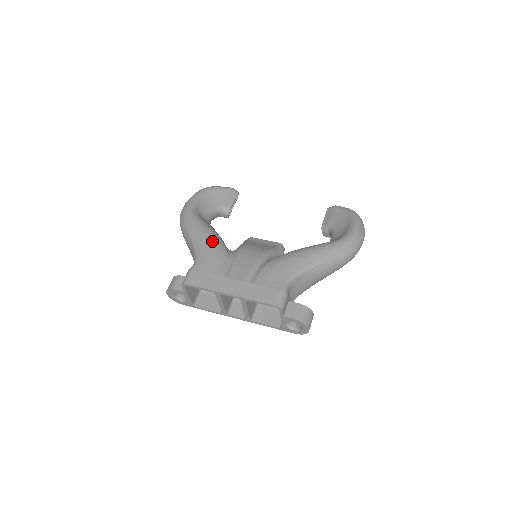
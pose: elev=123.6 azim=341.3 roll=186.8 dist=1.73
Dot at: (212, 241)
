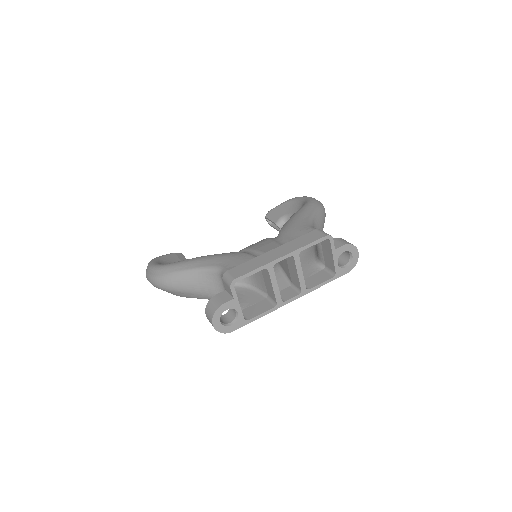
Dot at: (216, 255)
